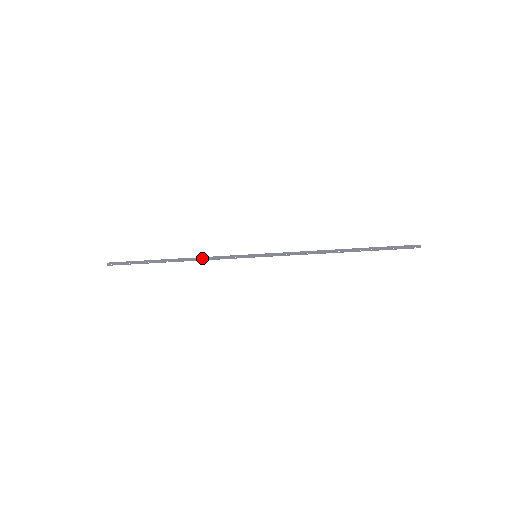
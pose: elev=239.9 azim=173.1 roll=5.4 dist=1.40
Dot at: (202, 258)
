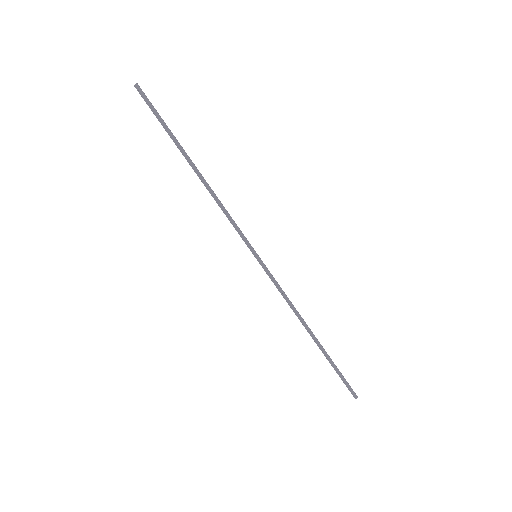
Dot at: (217, 200)
